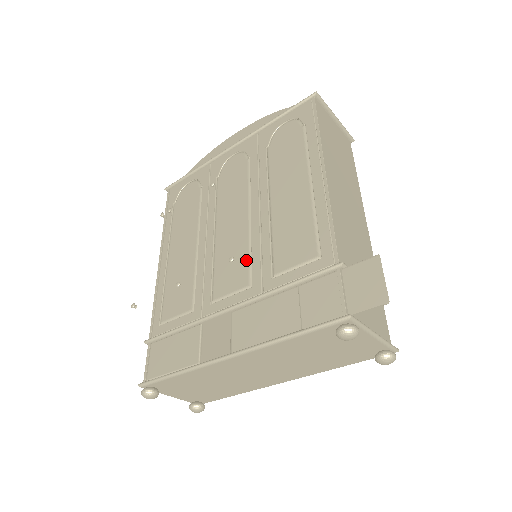
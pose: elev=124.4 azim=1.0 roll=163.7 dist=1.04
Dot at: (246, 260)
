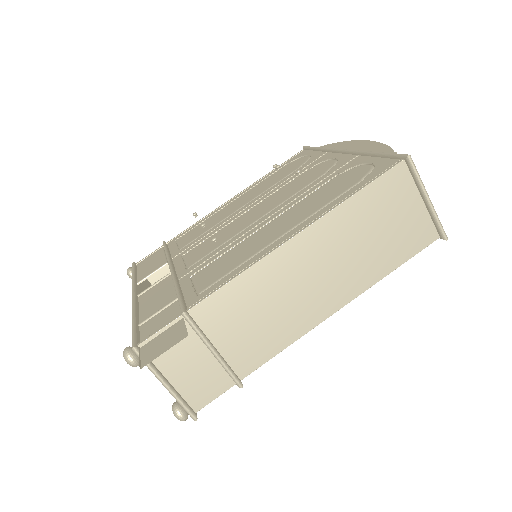
Dot at: (212, 249)
